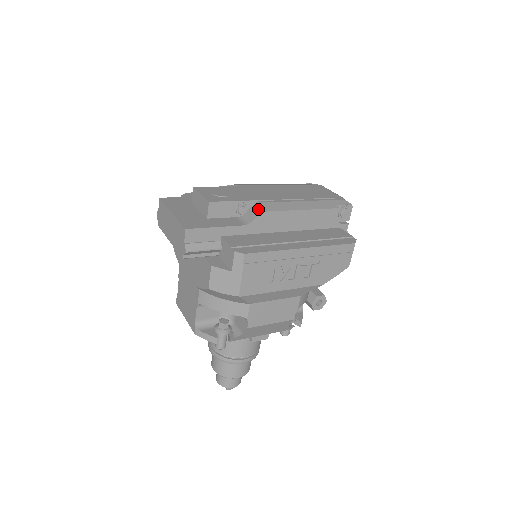
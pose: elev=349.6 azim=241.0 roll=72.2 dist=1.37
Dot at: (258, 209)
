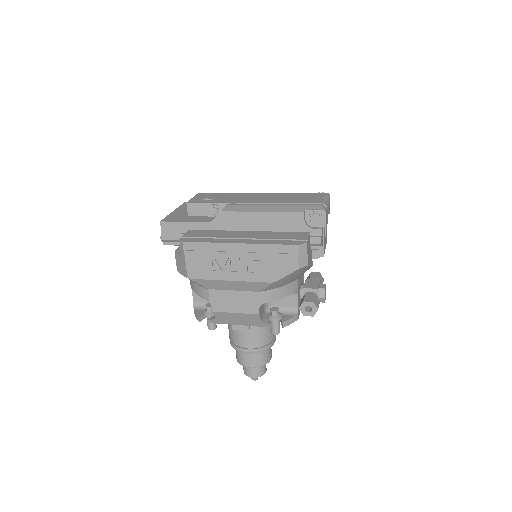
Dot at: (222, 209)
